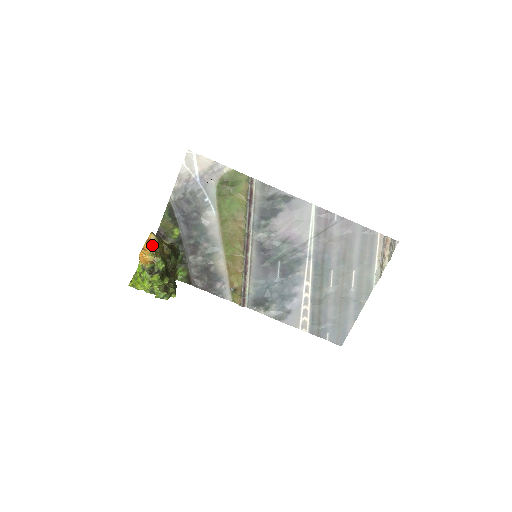
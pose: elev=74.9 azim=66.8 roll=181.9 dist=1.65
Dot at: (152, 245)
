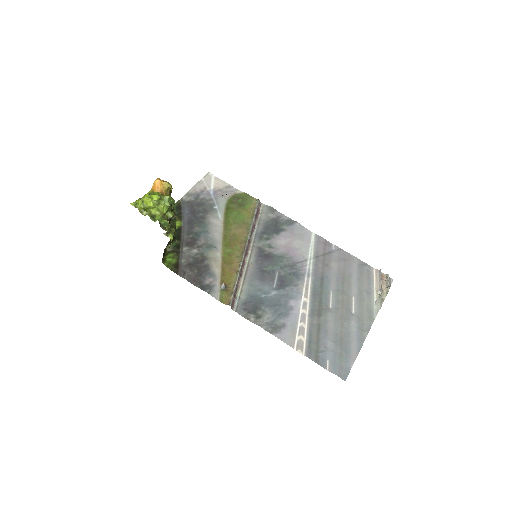
Dot at: occluded
